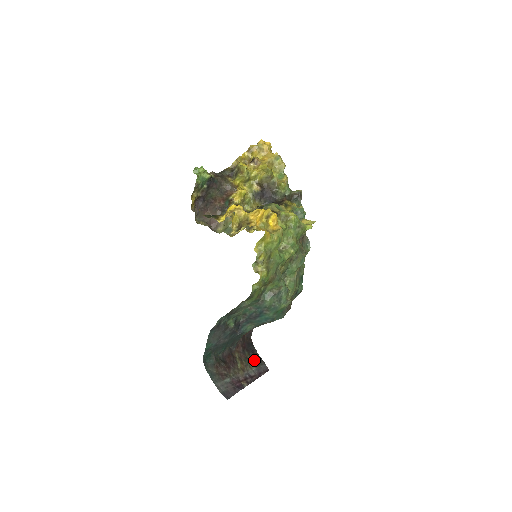
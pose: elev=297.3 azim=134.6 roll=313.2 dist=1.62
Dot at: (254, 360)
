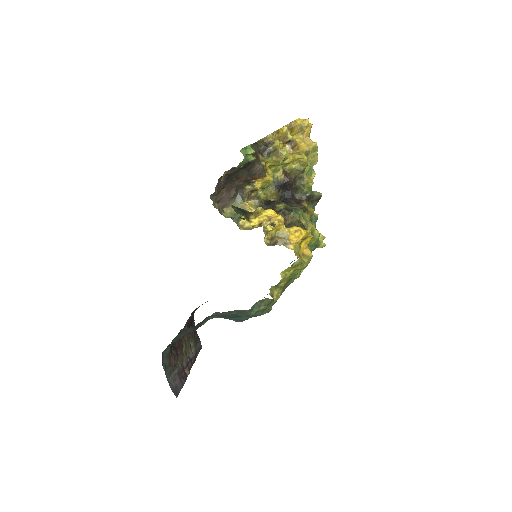
Dot at: (194, 339)
